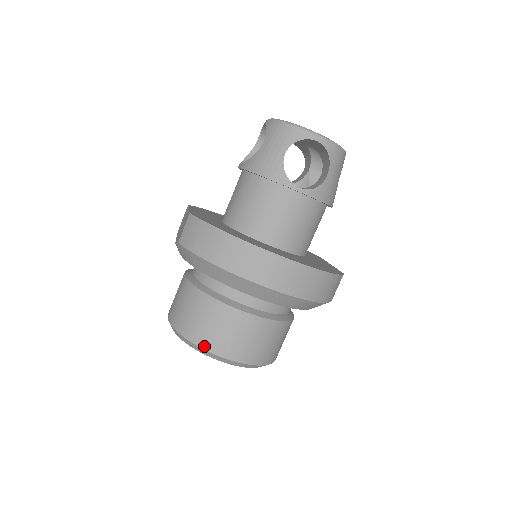
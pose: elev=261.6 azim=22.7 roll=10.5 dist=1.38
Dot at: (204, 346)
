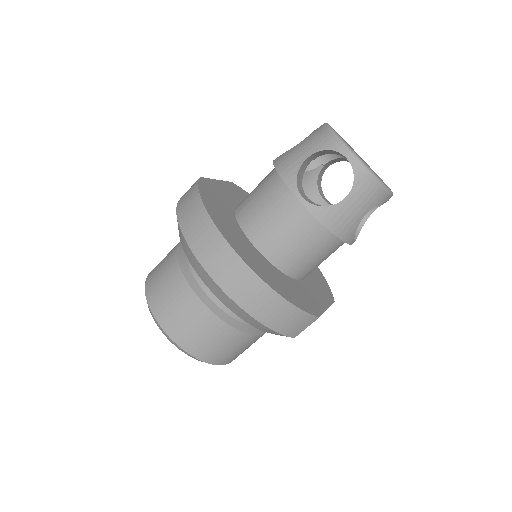
Dot at: (150, 303)
